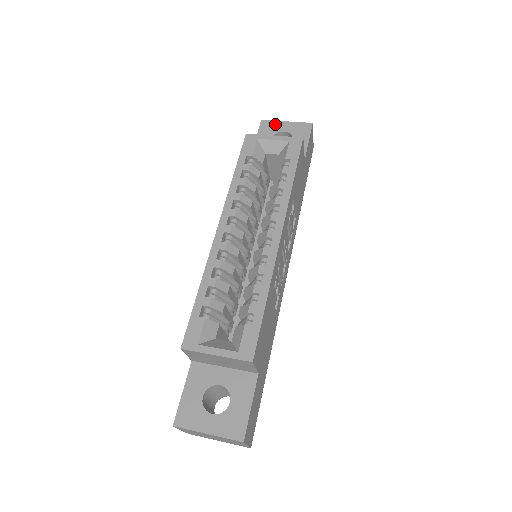
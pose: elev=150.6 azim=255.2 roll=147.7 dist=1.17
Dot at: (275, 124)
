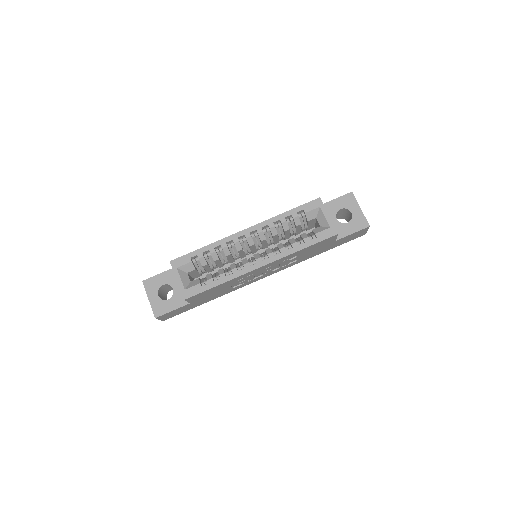
Dot at: (354, 203)
